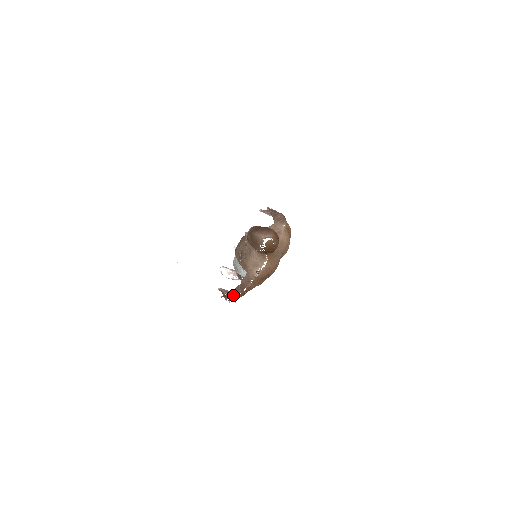
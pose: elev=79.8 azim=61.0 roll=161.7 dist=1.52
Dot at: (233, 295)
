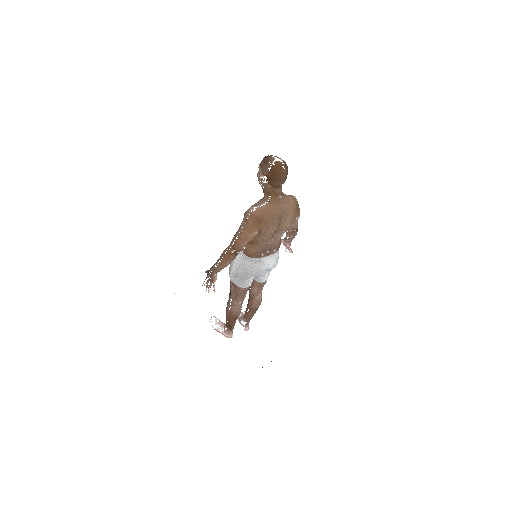
Dot at: (218, 260)
